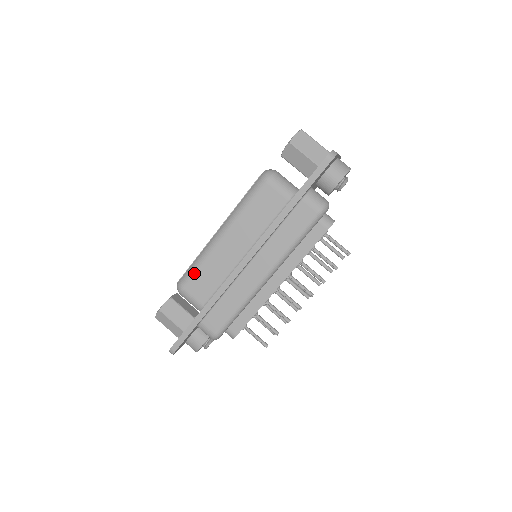
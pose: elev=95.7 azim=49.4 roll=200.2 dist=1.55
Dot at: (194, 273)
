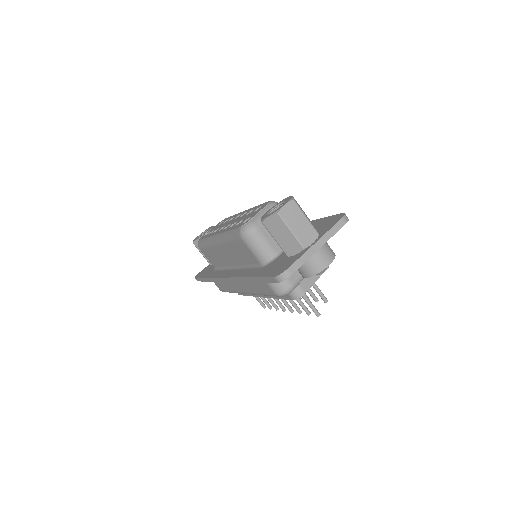
Dot at: (204, 248)
